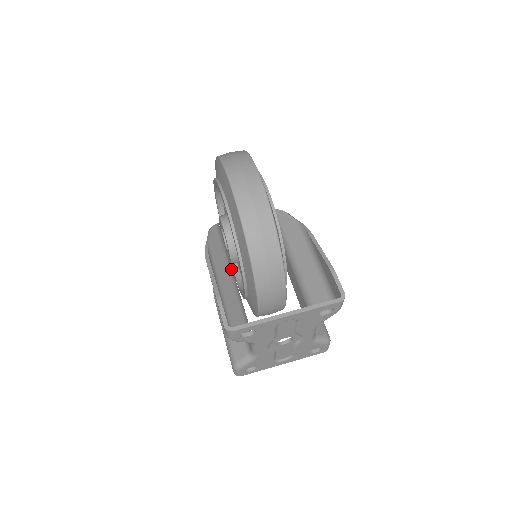
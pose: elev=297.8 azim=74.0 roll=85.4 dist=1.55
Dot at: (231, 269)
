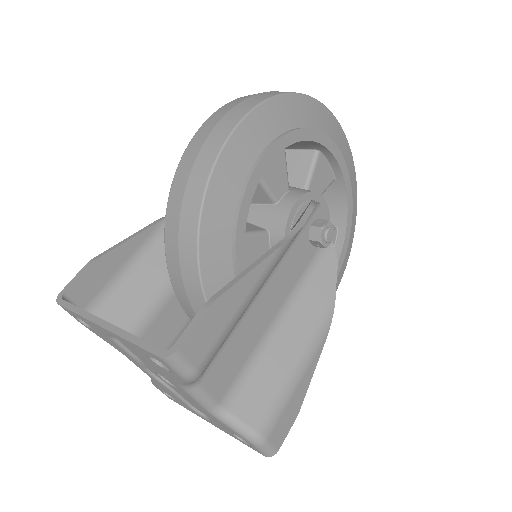
Dot at: occluded
